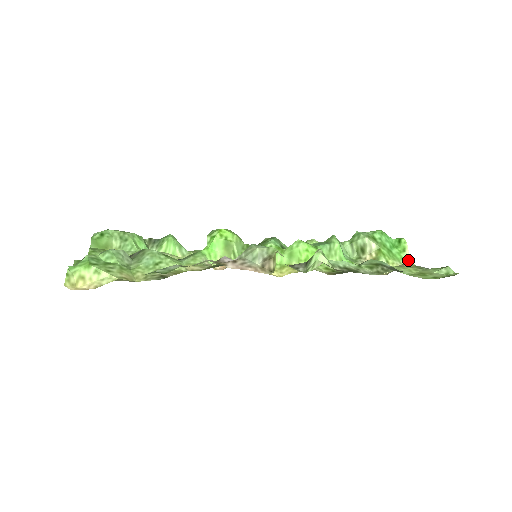
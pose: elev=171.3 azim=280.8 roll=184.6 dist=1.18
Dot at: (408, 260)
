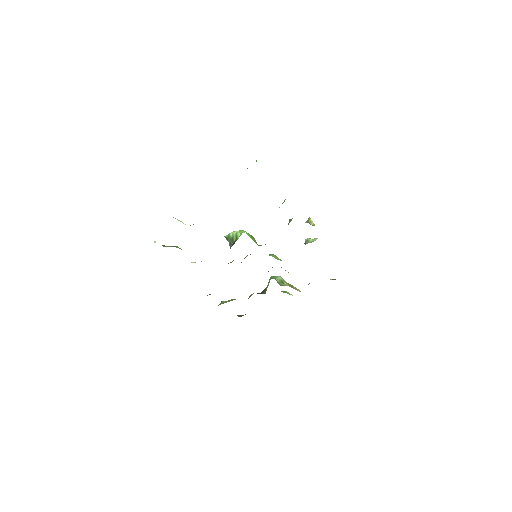
Dot at: occluded
